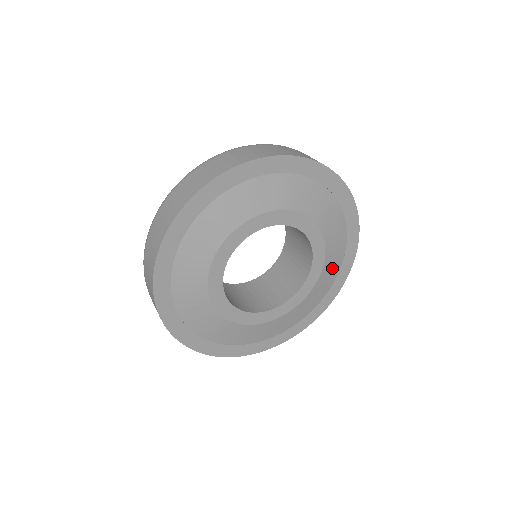
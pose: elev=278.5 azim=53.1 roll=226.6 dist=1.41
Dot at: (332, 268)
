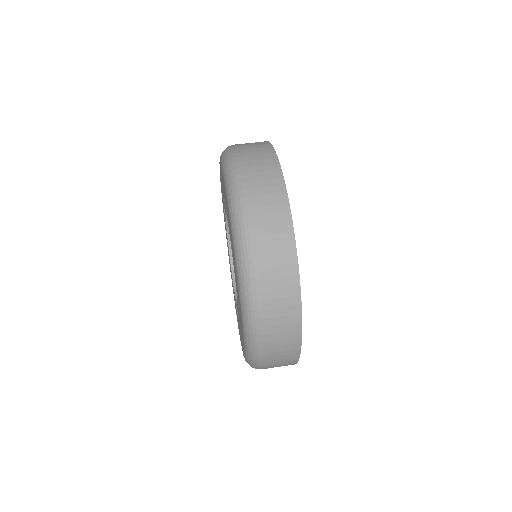
Dot at: occluded
